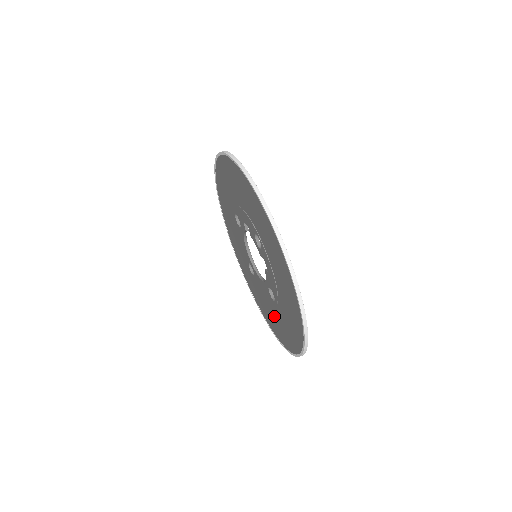
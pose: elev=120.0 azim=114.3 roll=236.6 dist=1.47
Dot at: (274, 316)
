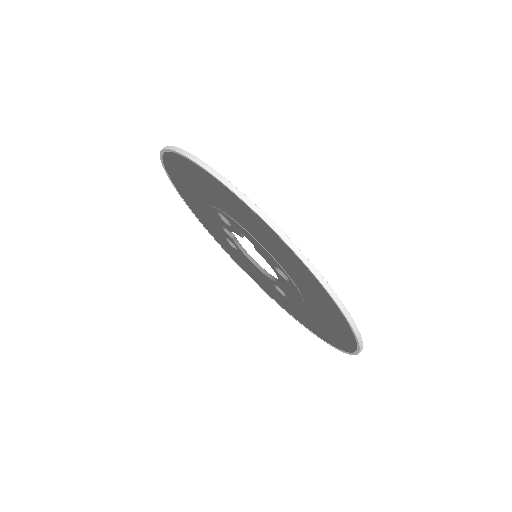
Dot at: (318, 313)
